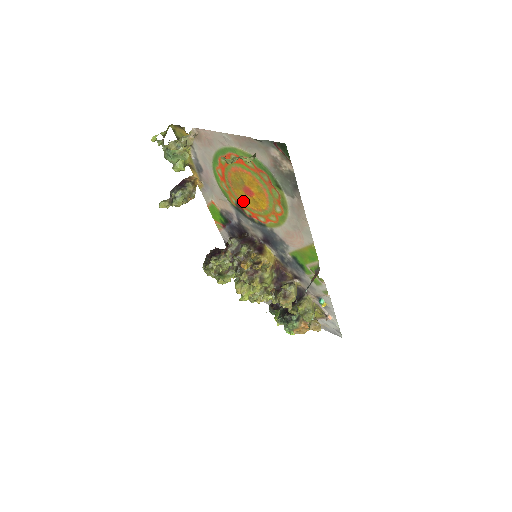
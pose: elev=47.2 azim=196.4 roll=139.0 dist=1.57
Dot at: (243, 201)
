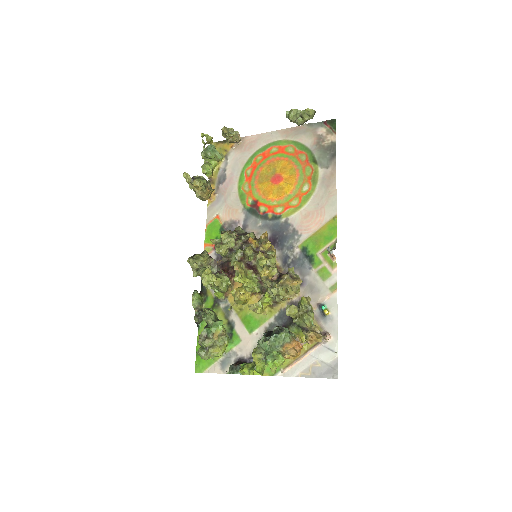
Dot at: (264, 195)
